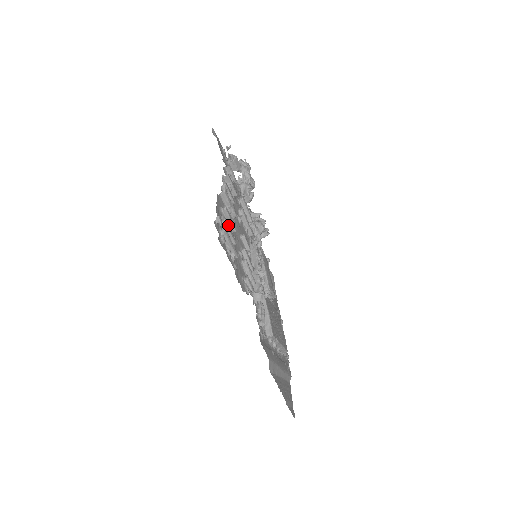
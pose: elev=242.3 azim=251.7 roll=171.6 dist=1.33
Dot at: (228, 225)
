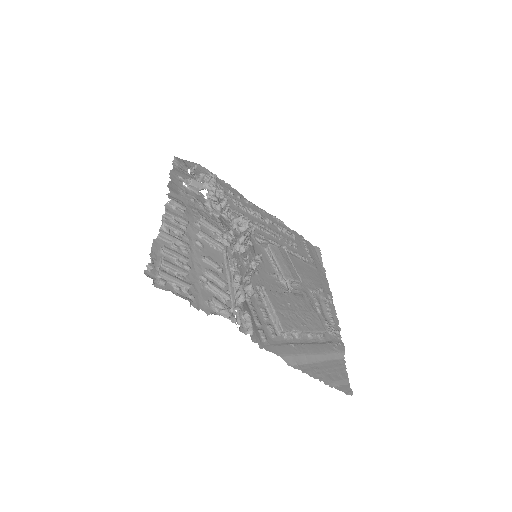
Dot at: (169, 264)
